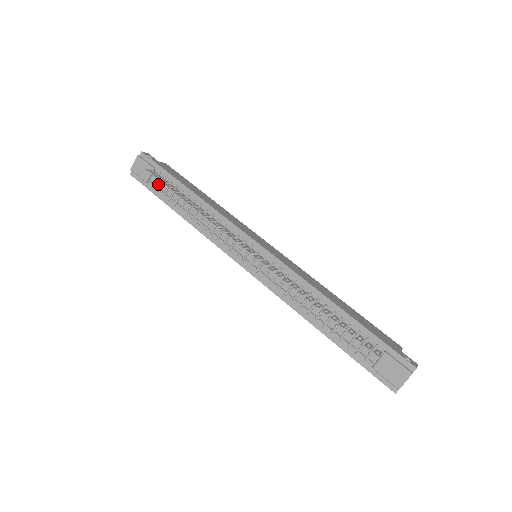
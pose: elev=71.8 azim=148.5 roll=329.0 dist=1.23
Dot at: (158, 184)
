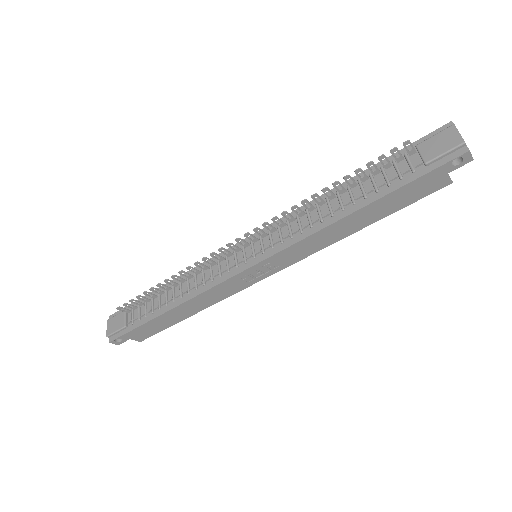
Dot at: (136, 316)
